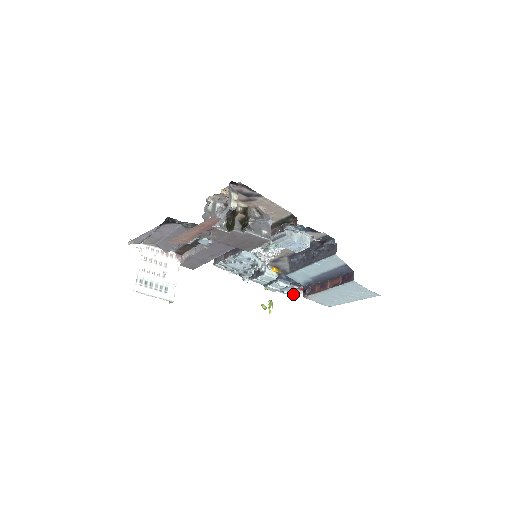
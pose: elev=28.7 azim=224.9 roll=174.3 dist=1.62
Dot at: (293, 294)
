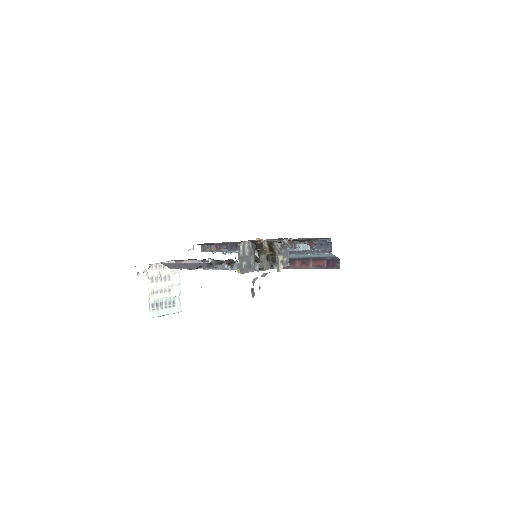
Dot at: occluded
